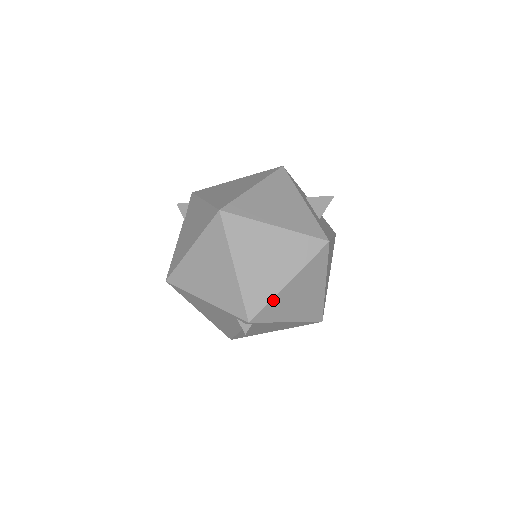
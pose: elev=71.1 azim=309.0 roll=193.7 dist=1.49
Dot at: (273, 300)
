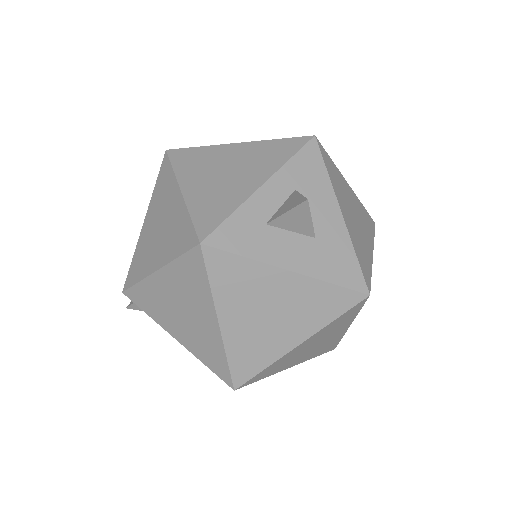
Dot at: occluded
